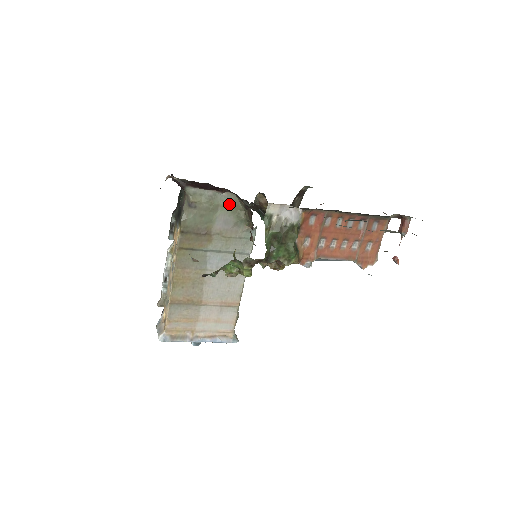
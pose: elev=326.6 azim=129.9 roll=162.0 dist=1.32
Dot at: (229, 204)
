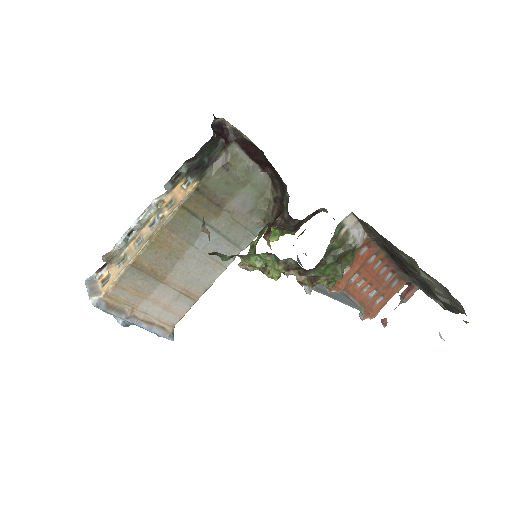
Dot at: (259, 186)
